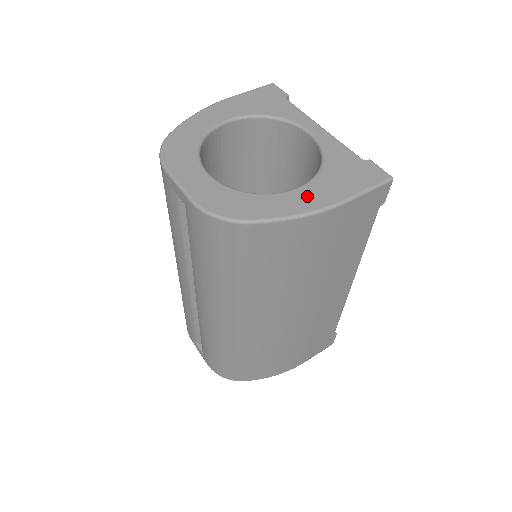
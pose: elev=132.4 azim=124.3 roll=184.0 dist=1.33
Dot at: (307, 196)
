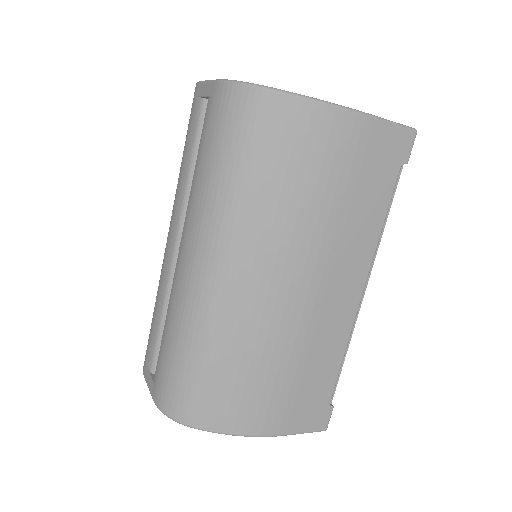
Dot at: occluded
